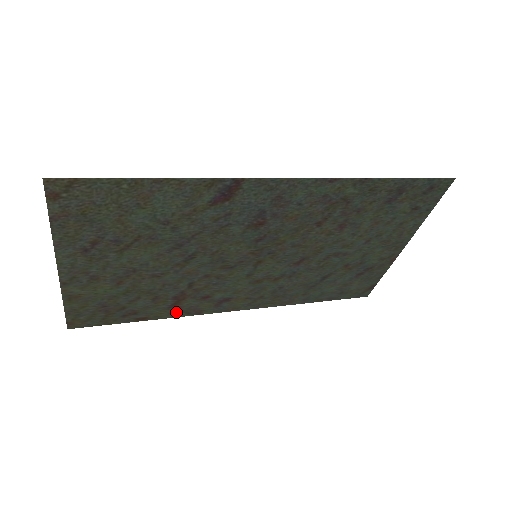
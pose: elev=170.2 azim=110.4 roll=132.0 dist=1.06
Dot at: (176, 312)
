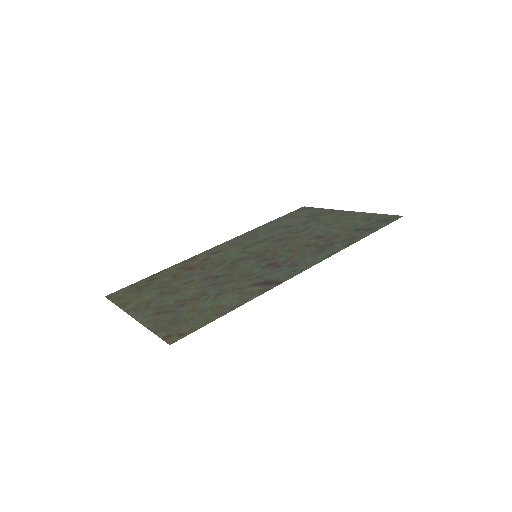
Dot at: (180, 265)
